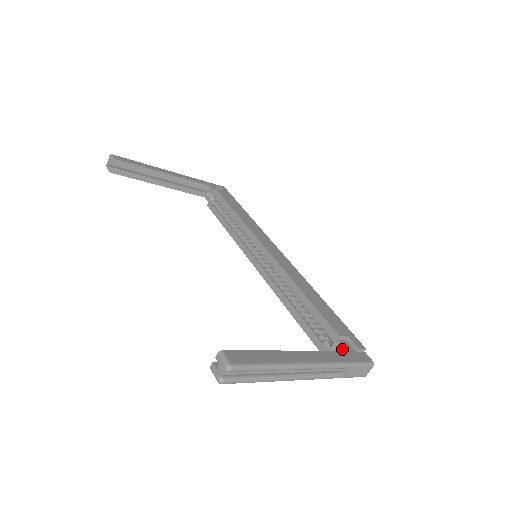
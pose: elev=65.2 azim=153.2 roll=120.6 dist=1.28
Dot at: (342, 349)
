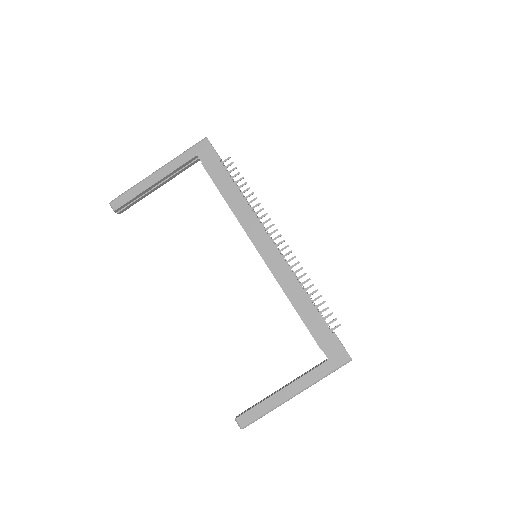
Dot at: (326, 356)
